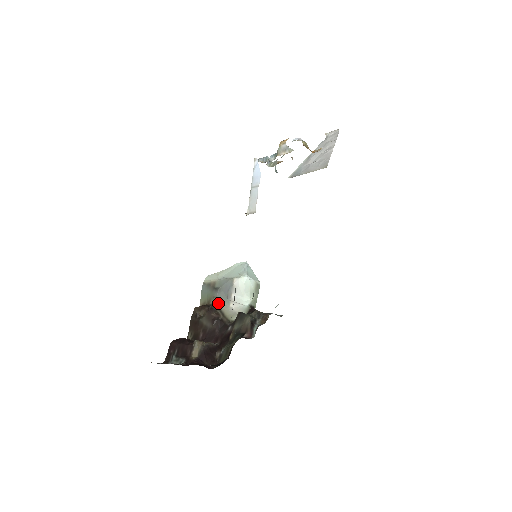
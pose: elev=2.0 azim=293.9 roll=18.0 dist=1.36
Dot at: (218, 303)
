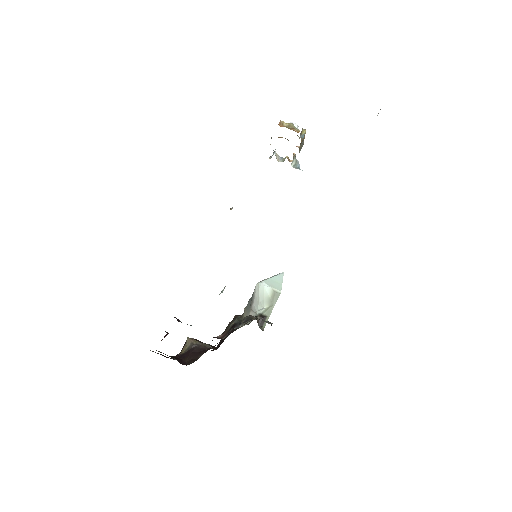
Dot at: (244, 312)
